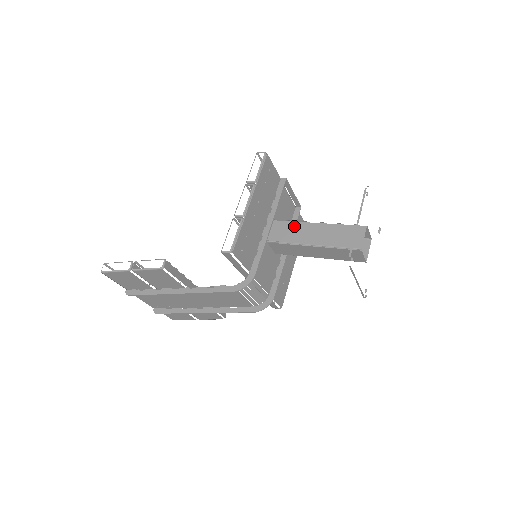
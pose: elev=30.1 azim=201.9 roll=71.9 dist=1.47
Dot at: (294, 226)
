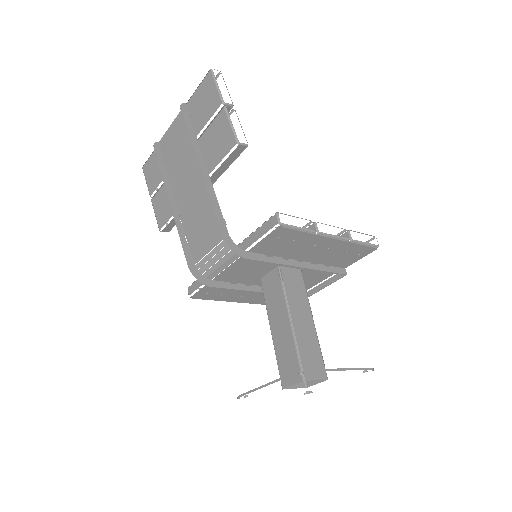
Dot at: (303, 294)
